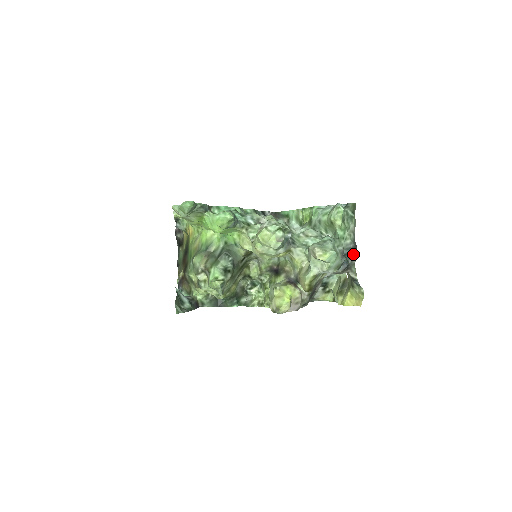
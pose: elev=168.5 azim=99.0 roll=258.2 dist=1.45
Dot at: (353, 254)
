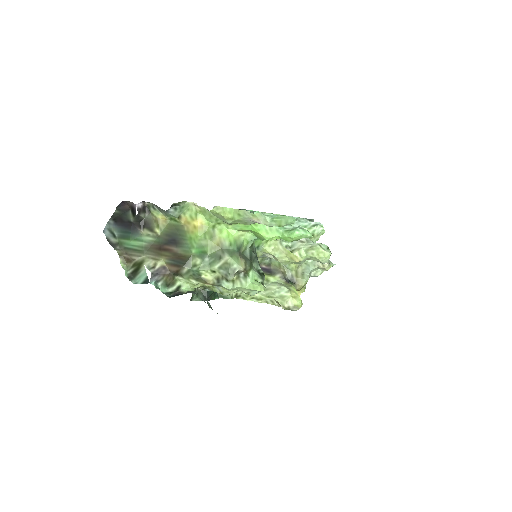
Dot at: occluded
